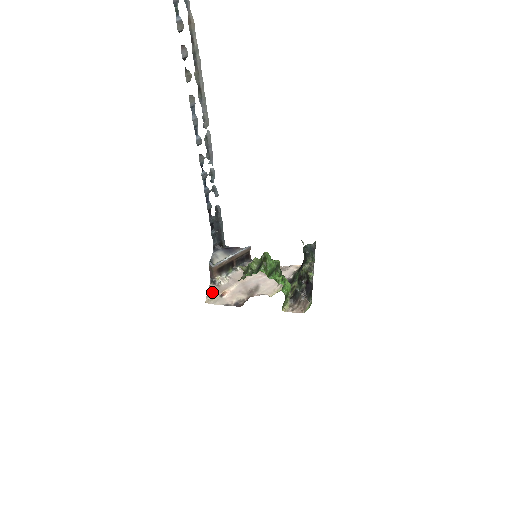
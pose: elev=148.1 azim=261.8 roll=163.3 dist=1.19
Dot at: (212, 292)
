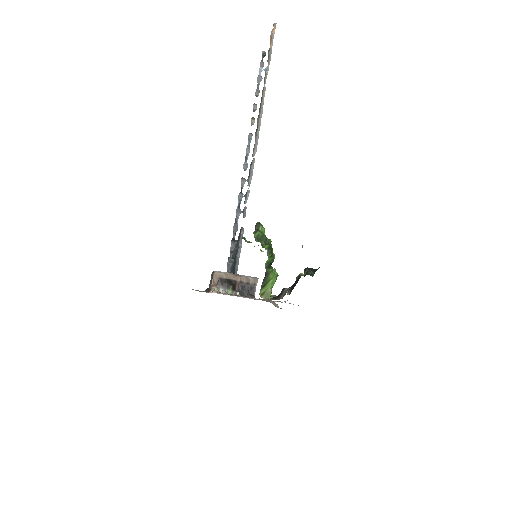
Dot at: (202, 291)
